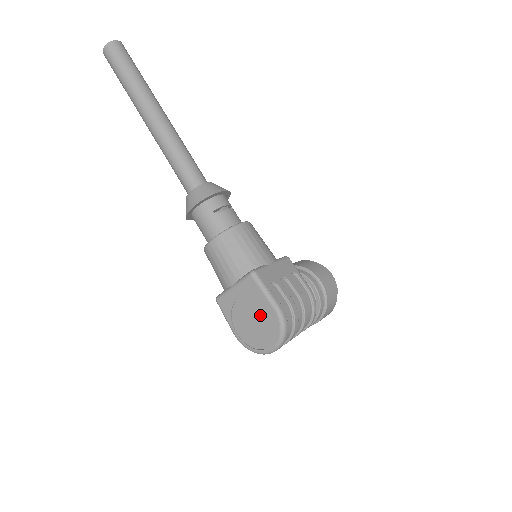
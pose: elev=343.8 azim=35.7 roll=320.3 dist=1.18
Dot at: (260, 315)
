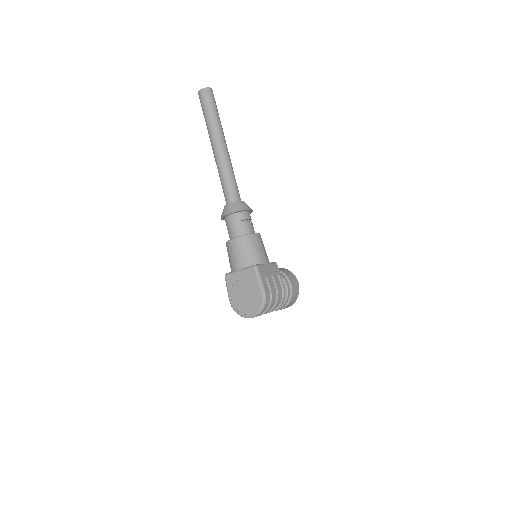
Dot at: (251, 293)
